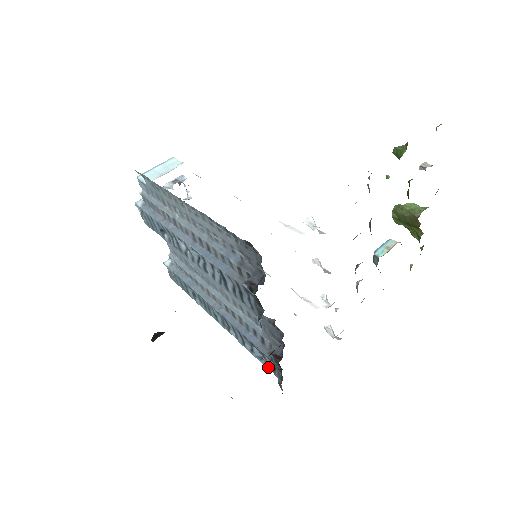
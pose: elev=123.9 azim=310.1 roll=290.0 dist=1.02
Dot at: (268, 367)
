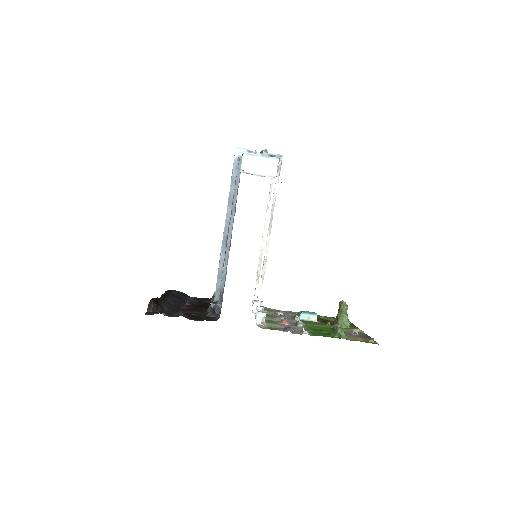
Dot at: occluded
